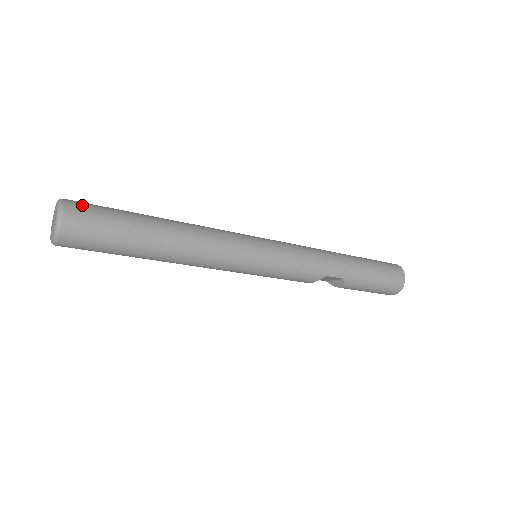
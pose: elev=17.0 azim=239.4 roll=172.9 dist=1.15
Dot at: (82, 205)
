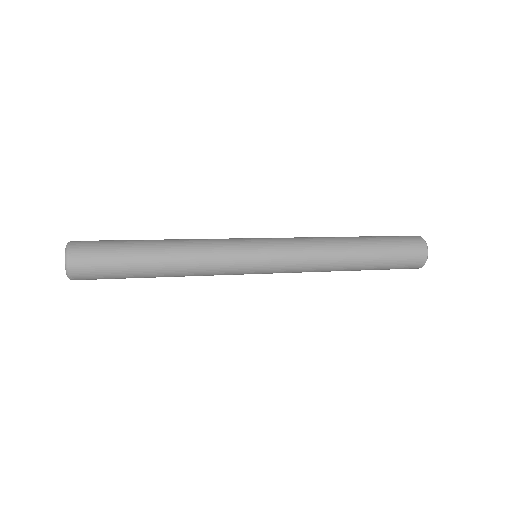
Dot at: (84, 262)
